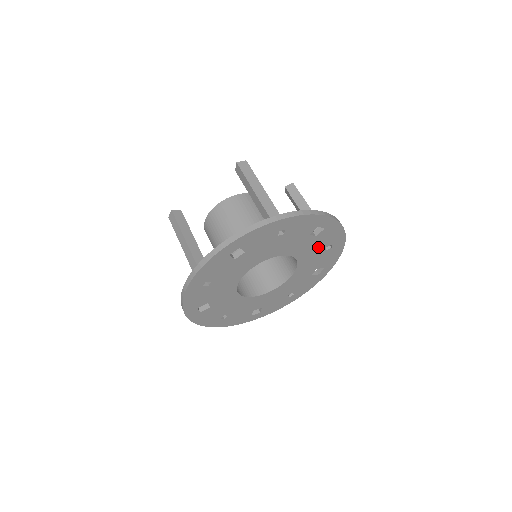
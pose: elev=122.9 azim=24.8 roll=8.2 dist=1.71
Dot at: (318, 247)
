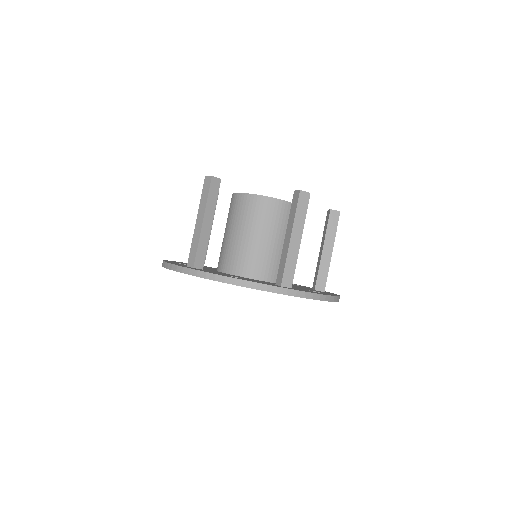
Dot at: occluded
